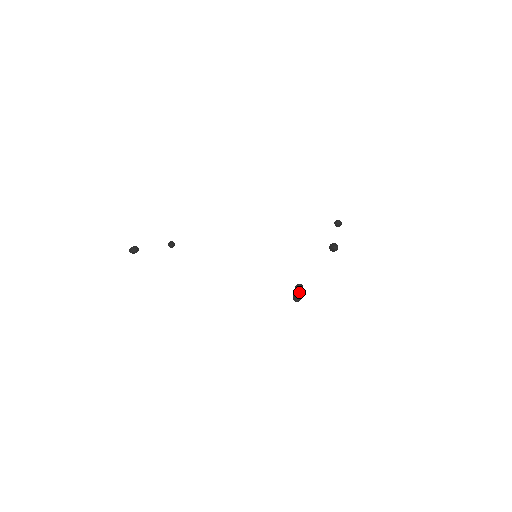
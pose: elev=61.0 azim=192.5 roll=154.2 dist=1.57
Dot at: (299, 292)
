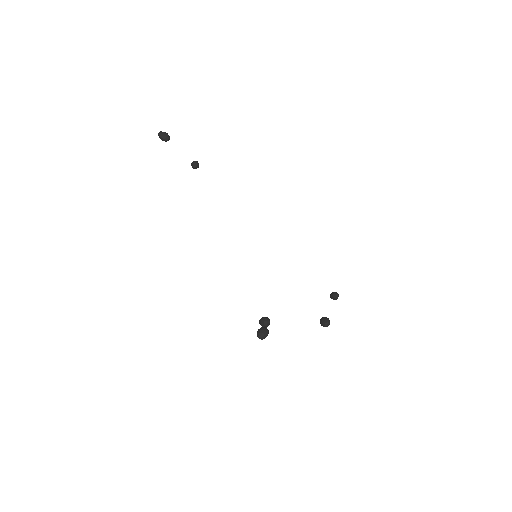
Dot at: (268, 332)
